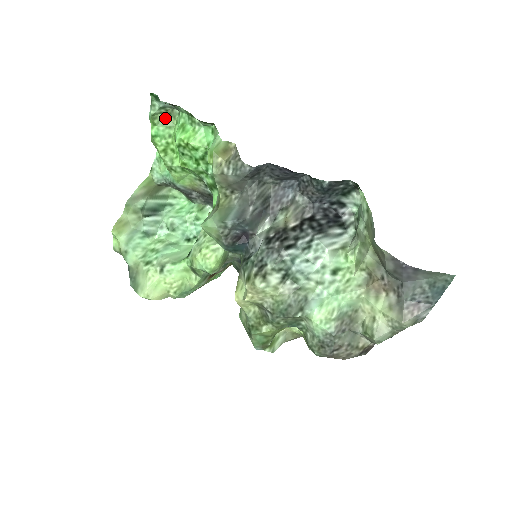
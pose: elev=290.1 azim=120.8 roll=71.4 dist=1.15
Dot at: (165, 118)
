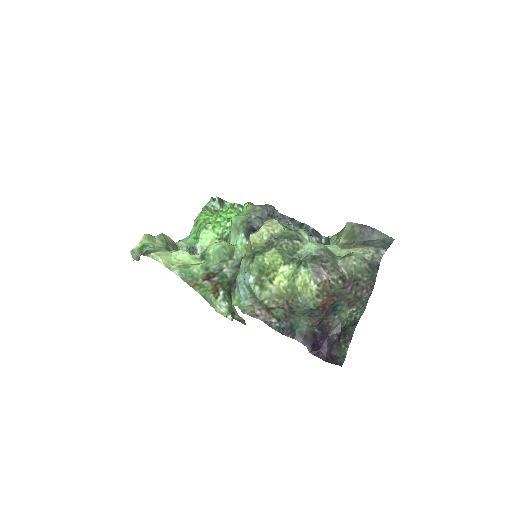
Dot at: (212, 211)
